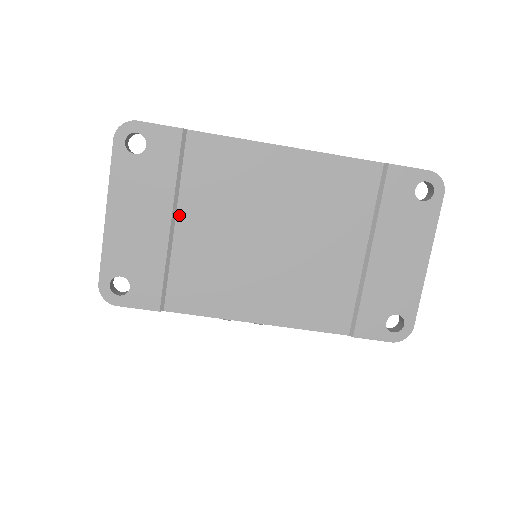
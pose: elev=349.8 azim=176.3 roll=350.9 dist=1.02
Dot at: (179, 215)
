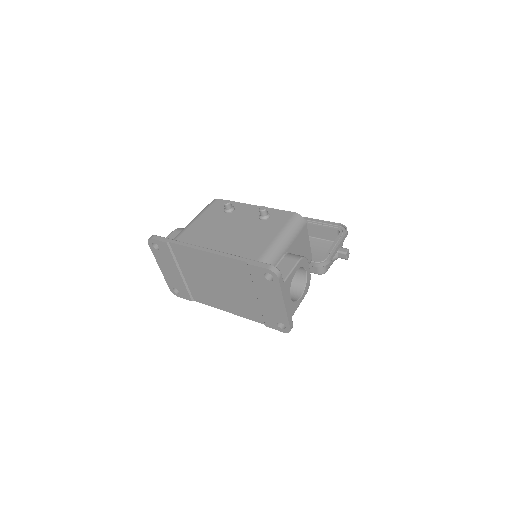
Dot at: (182, 271)
